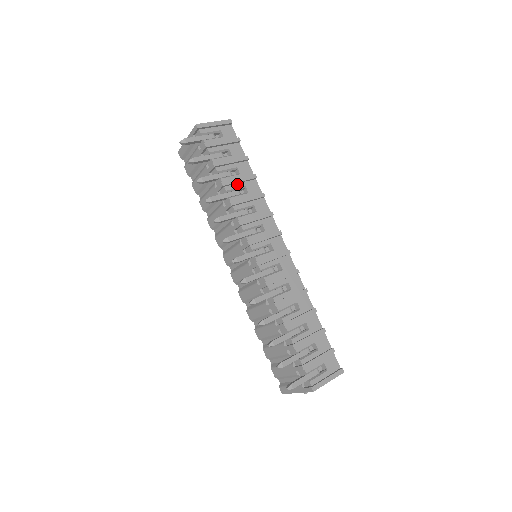
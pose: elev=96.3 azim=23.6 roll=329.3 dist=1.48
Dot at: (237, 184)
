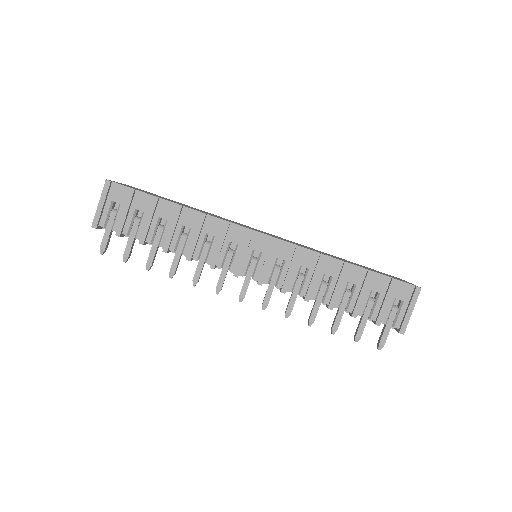
Dot at: (175, 233)
